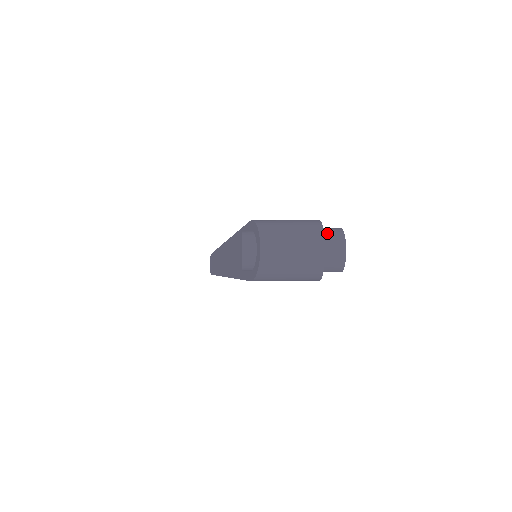
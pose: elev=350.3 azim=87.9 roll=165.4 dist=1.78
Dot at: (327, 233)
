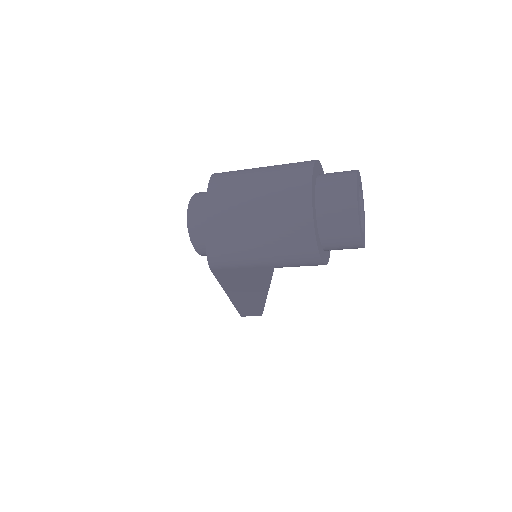
Dot at: (326, 174)
